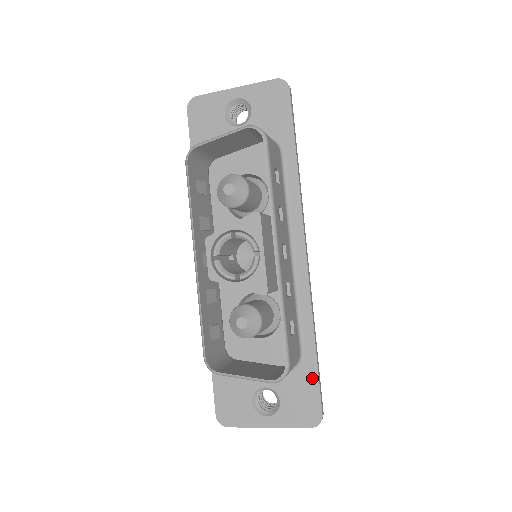
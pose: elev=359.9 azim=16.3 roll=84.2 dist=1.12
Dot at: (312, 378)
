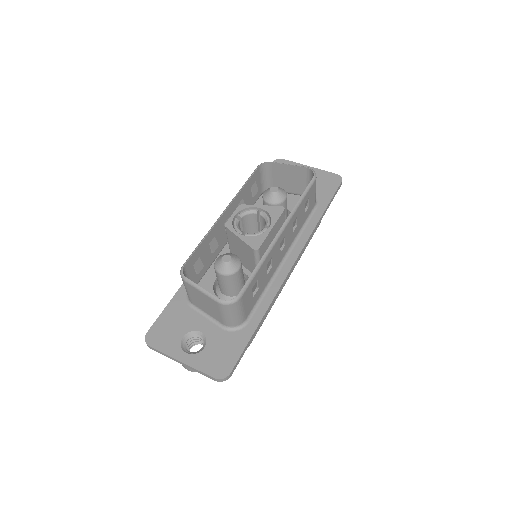
Dot at: (242, 343)
